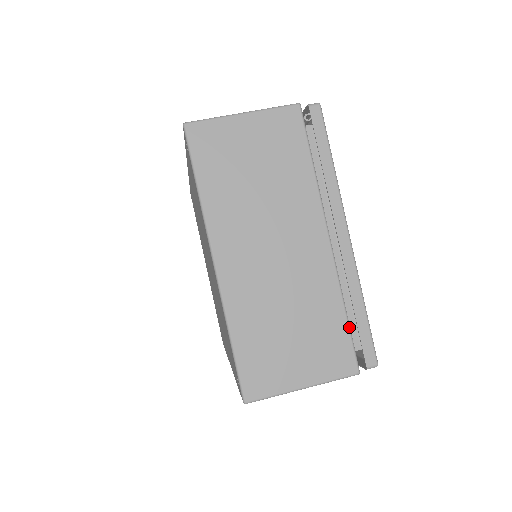
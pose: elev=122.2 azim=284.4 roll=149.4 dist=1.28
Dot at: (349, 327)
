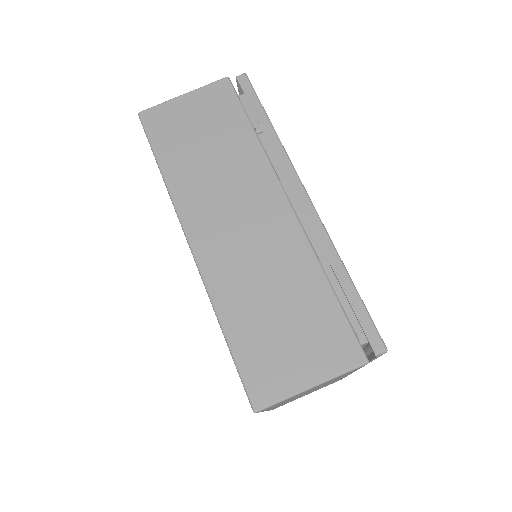
Dot at: occluded
